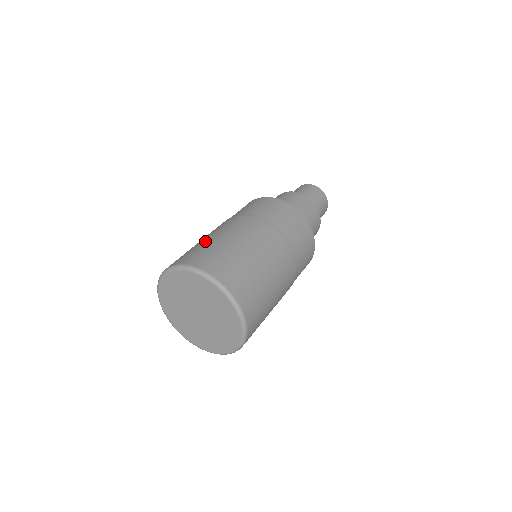
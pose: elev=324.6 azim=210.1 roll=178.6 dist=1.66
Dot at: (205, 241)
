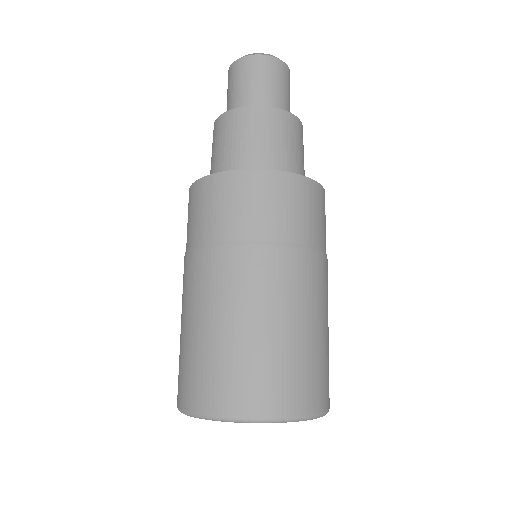
Dot at: (266, 340)
